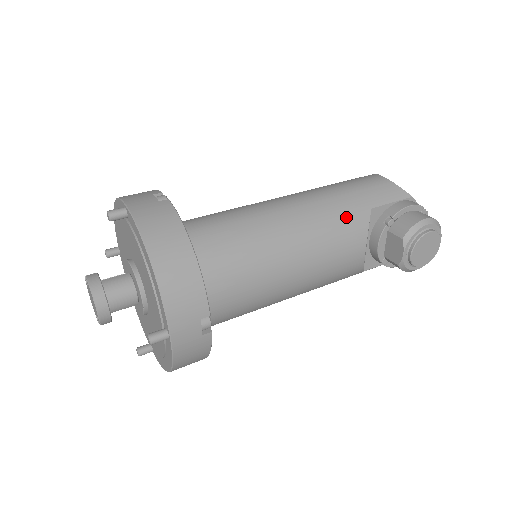
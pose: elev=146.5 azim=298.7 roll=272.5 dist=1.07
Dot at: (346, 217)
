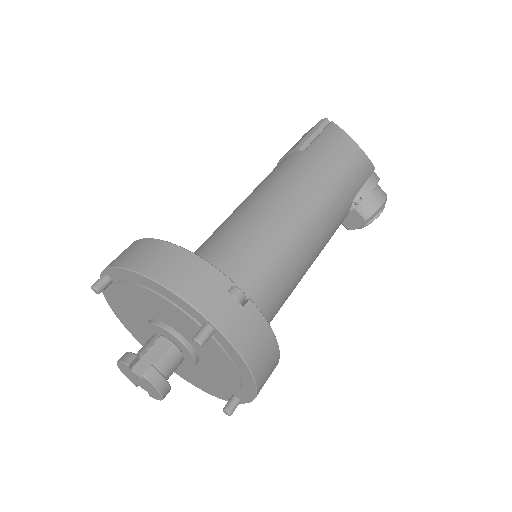
Dot at: (341, 217)
